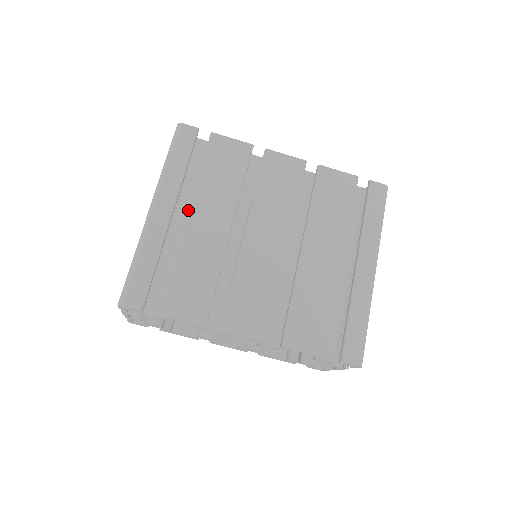
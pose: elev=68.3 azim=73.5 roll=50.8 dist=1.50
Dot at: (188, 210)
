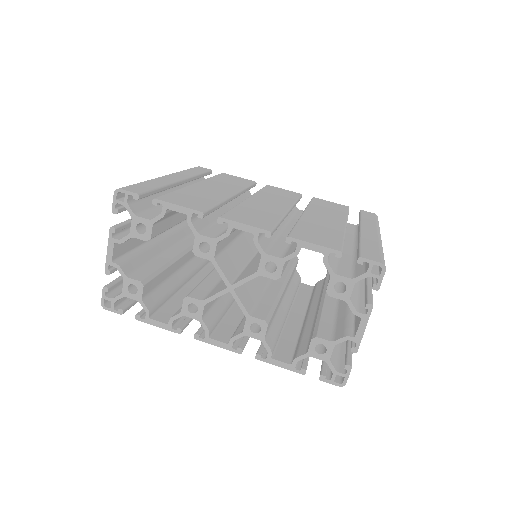
Dot at: (197, 182)
